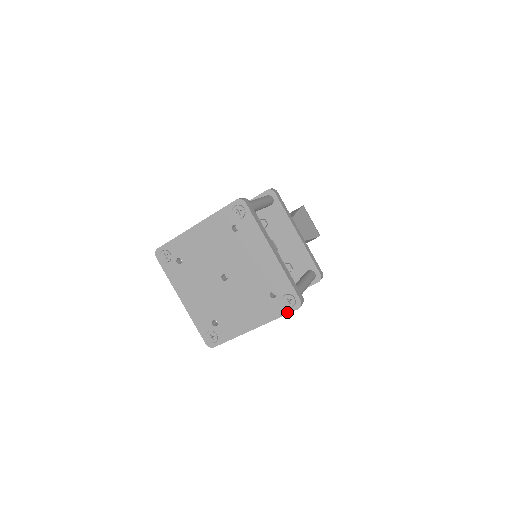
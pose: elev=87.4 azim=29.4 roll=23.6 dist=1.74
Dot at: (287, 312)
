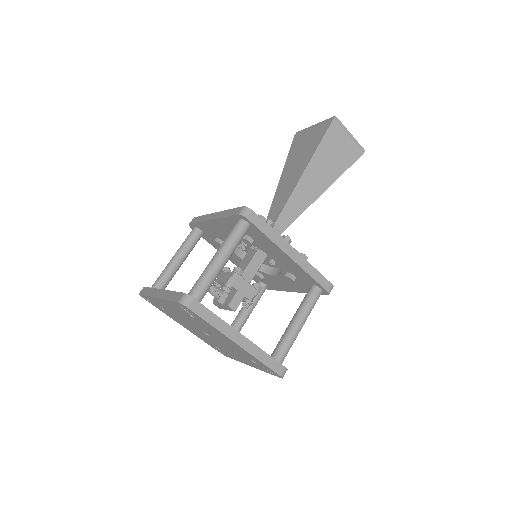
Dot at: (272, 374)
